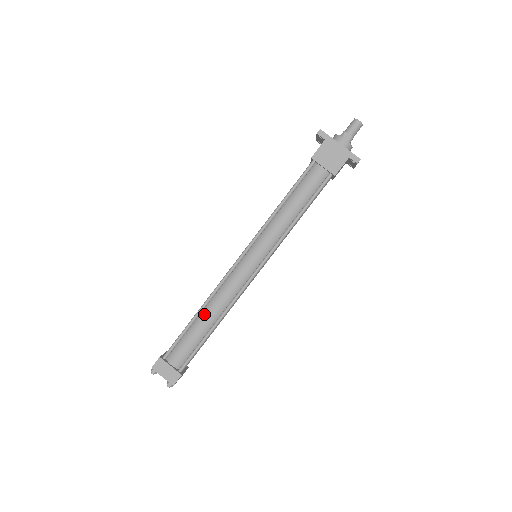
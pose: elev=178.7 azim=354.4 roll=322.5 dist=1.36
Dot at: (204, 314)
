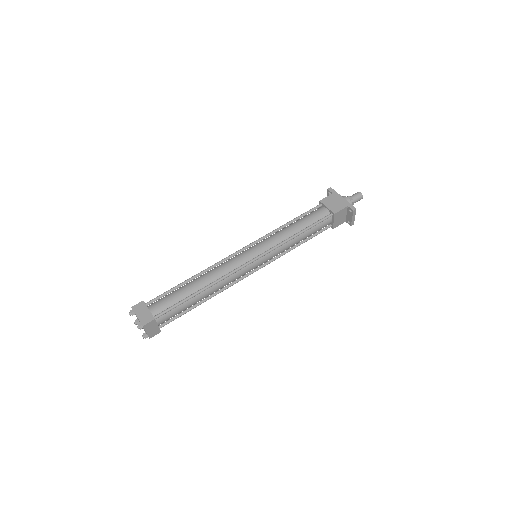
Dot at: (197, 279)
